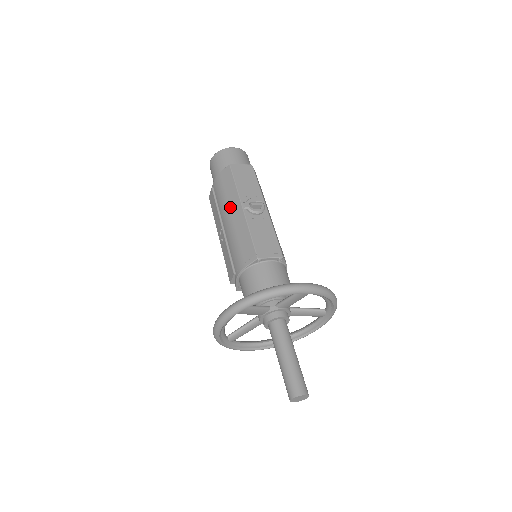
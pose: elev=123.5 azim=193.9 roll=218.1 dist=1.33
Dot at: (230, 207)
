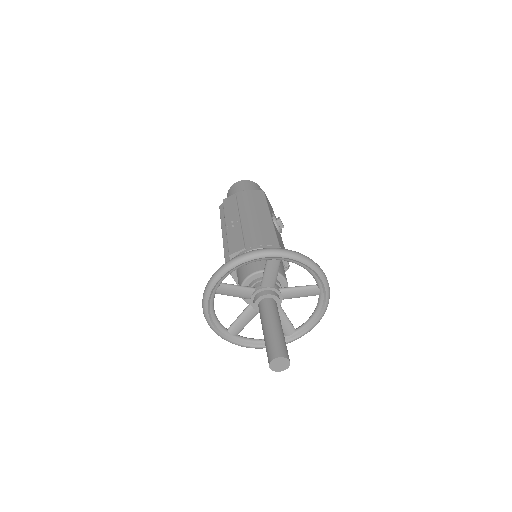
Dot at: (257, 210)
